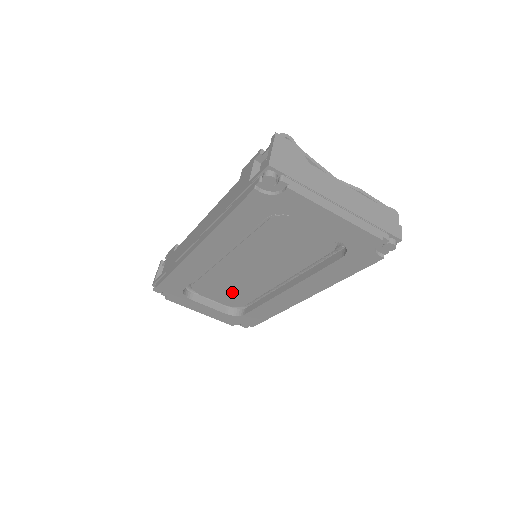
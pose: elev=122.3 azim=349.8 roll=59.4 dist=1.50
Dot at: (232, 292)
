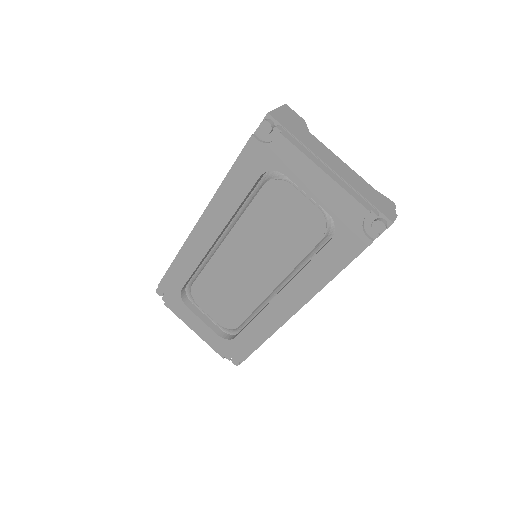
Dot at: (227, 302)
